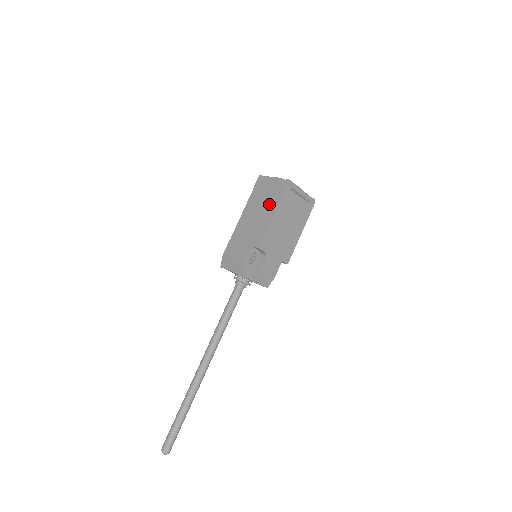
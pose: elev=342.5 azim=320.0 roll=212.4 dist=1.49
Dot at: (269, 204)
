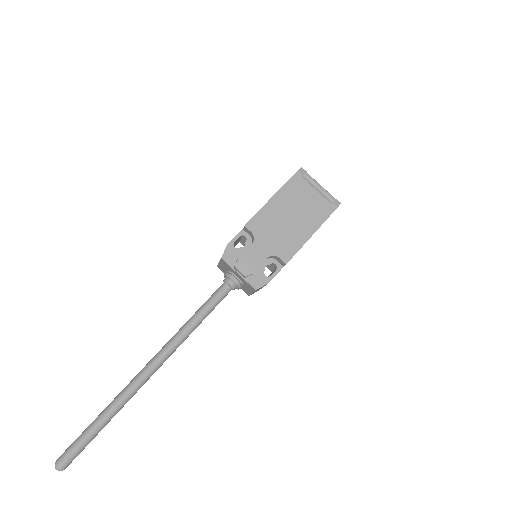
Dot at: occluded
